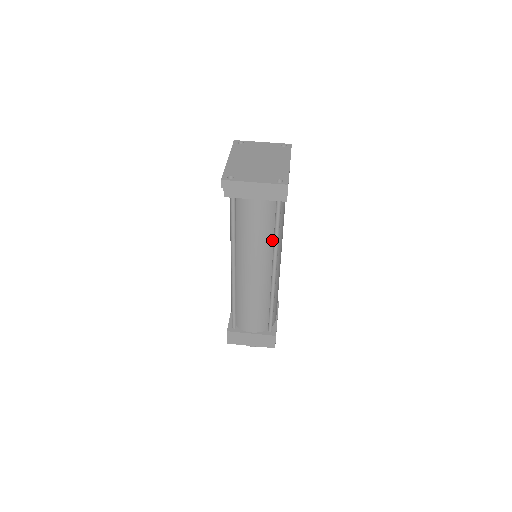
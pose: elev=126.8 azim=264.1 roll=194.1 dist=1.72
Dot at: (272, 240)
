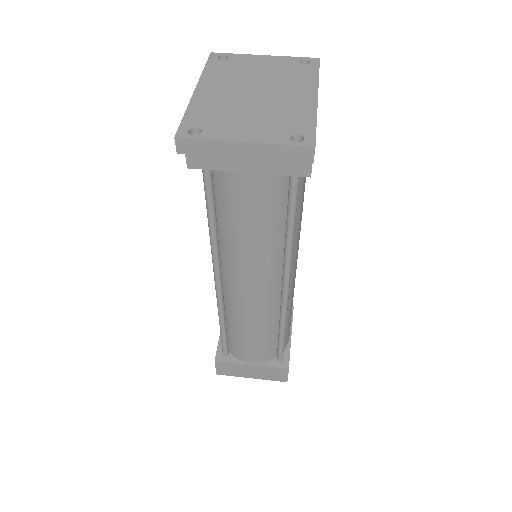
Dot at: (282, 239)
